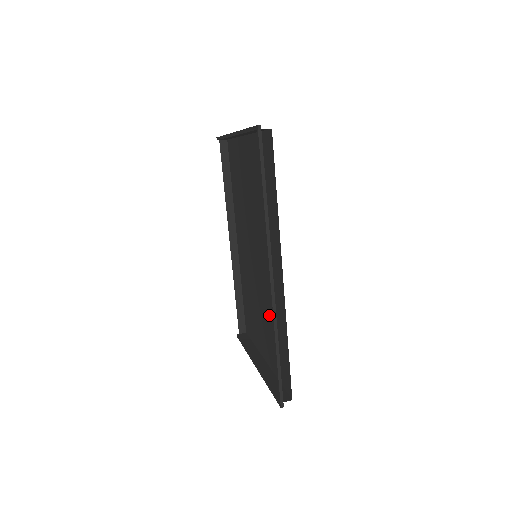
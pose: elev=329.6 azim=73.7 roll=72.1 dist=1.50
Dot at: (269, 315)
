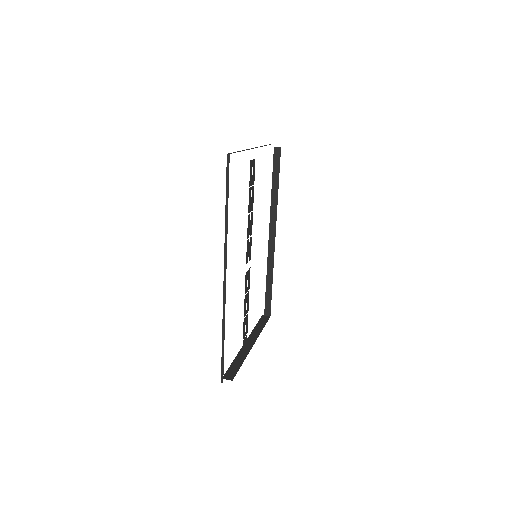
Dot at: occluded
